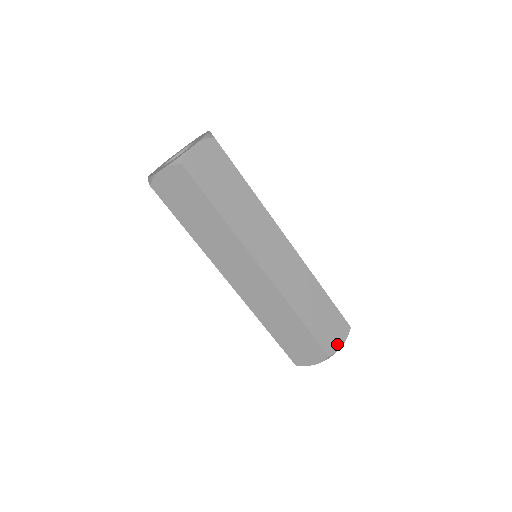
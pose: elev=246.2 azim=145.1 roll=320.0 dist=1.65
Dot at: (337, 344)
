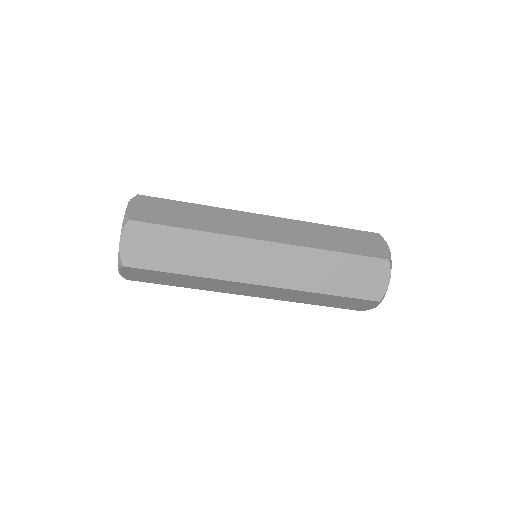
Dot at: (383, 249)
